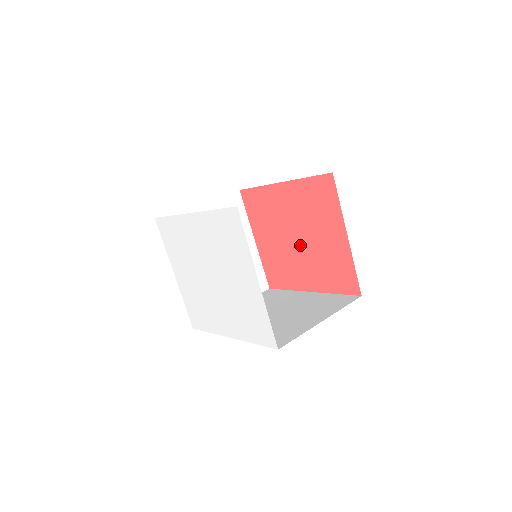
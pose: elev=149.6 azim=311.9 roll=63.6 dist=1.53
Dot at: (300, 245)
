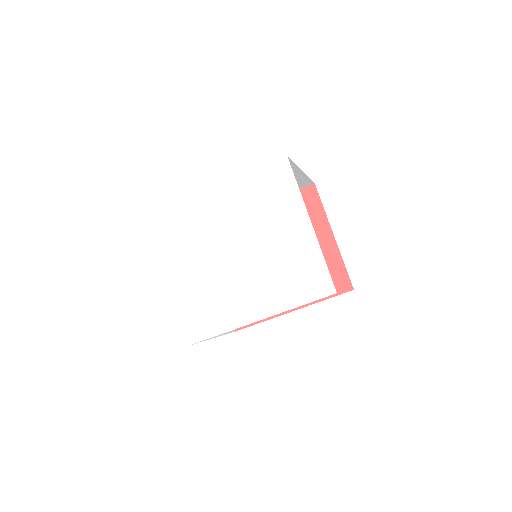
Dot at: occluded
